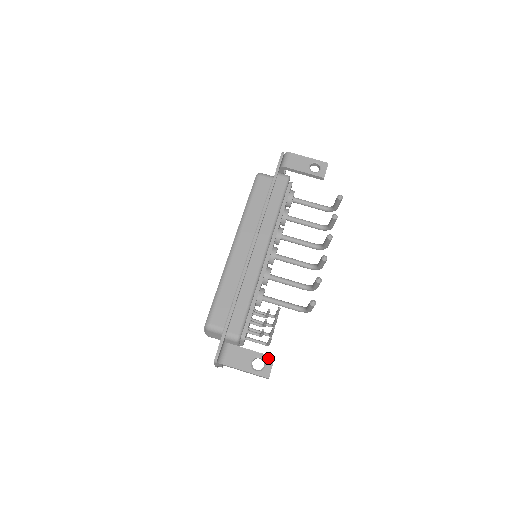
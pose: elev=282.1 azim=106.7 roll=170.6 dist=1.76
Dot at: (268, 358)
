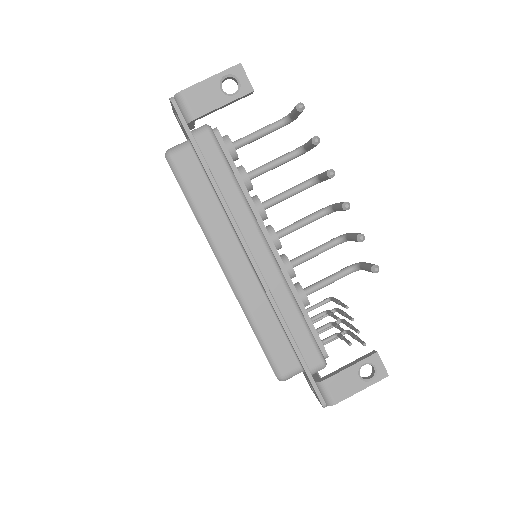
Dot at: (372, 359)
